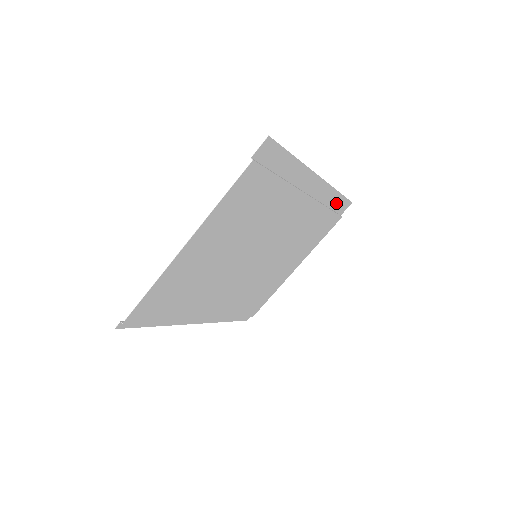
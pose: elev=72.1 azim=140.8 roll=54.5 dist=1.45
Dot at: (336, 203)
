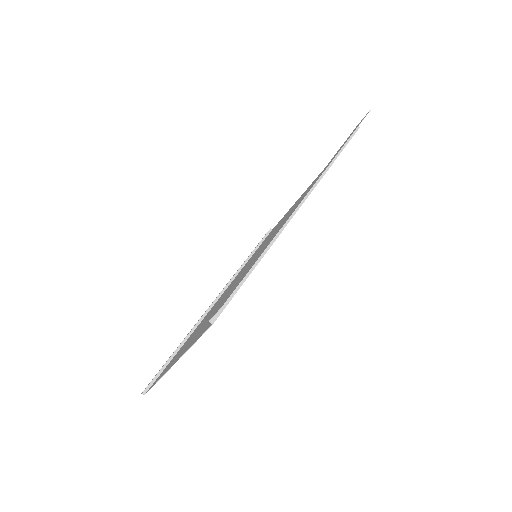
Dot at: occluded
